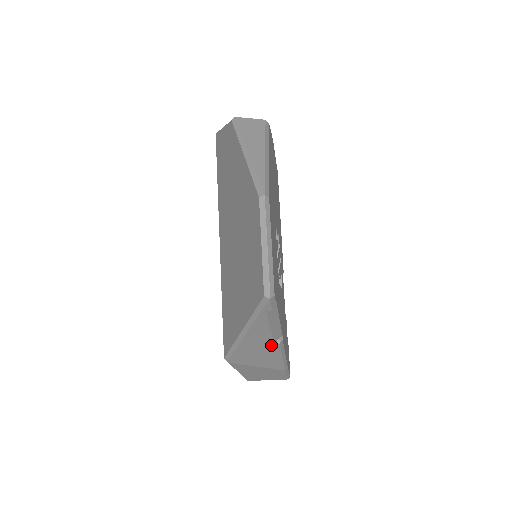
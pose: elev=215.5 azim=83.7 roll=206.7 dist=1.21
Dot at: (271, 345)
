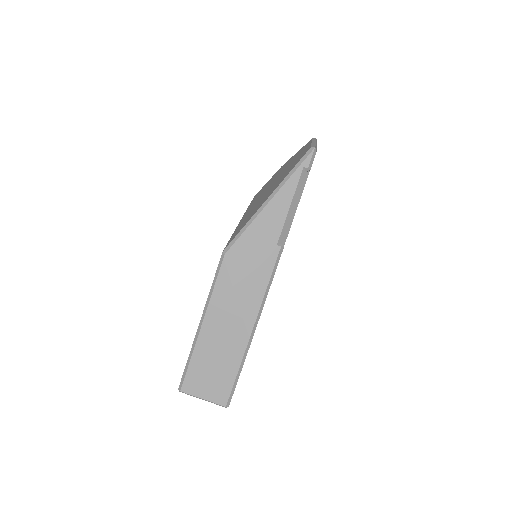
Dot at: (274, 245)
